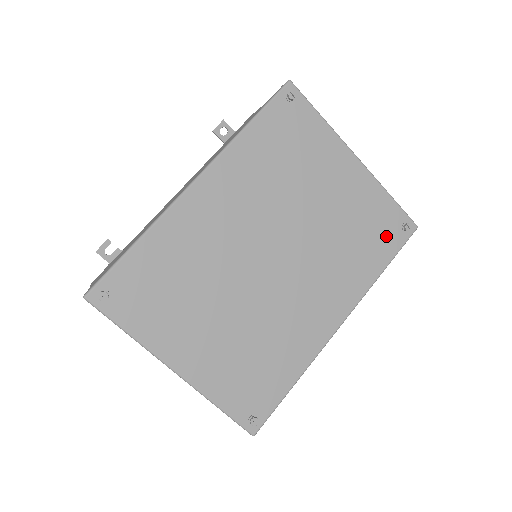
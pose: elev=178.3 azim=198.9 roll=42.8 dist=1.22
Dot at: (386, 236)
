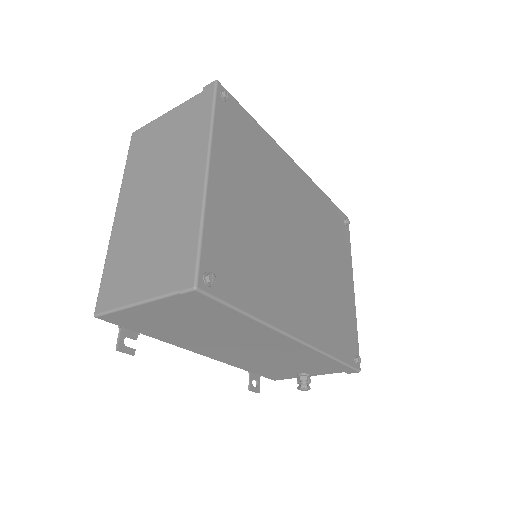
Dot at: (346, 344)
